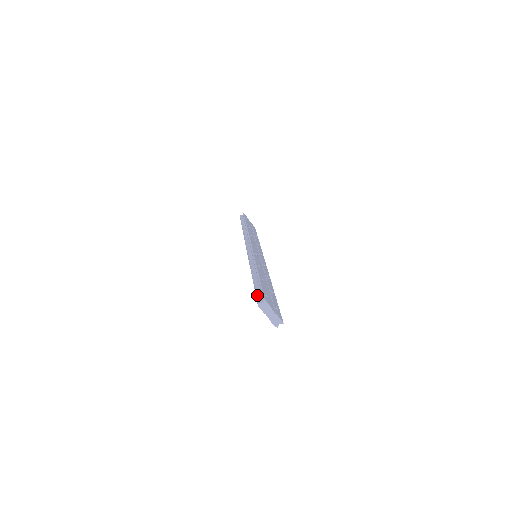
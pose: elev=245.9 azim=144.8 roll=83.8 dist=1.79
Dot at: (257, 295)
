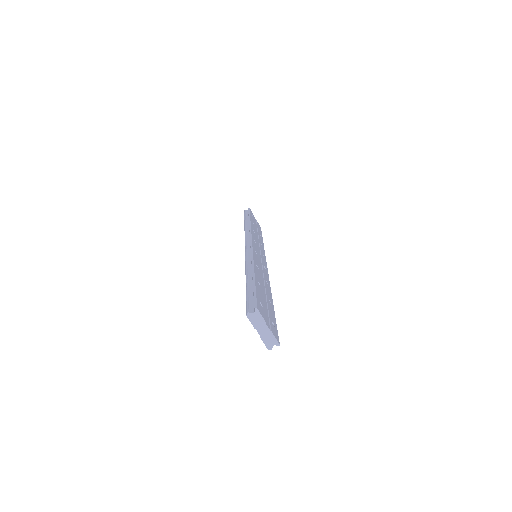
Dot at: (248, 301)
